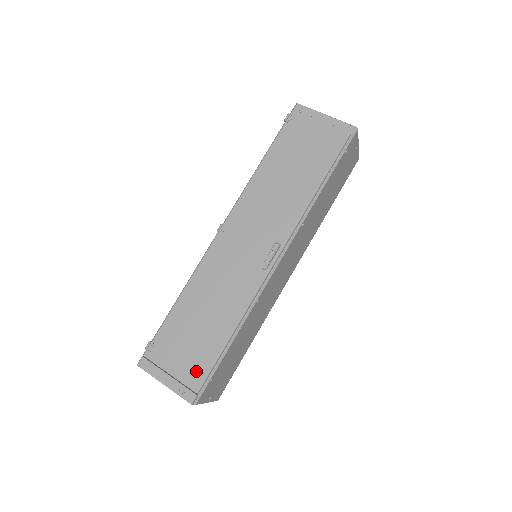
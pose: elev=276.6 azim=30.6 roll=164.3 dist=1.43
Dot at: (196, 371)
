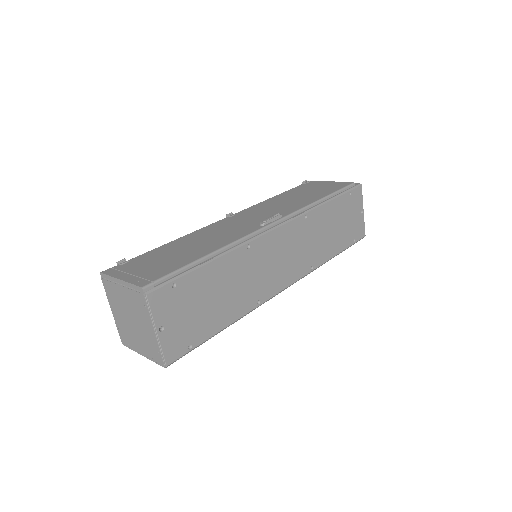
Dot at: (162, 270)
